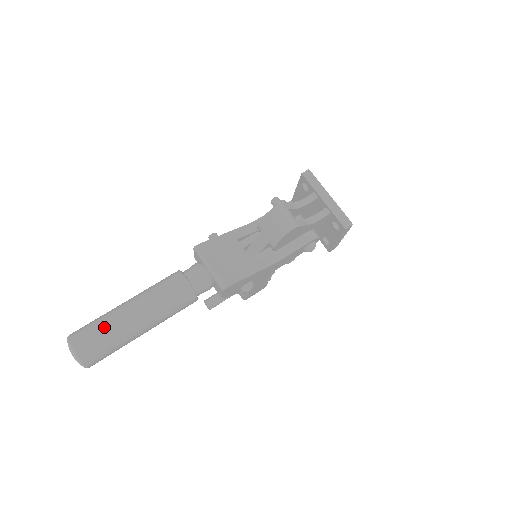
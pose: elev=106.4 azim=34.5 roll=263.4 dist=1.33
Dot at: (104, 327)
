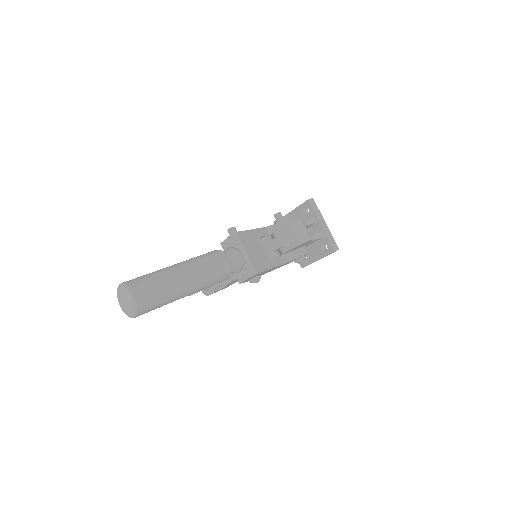
Dot at: (161, 282)
